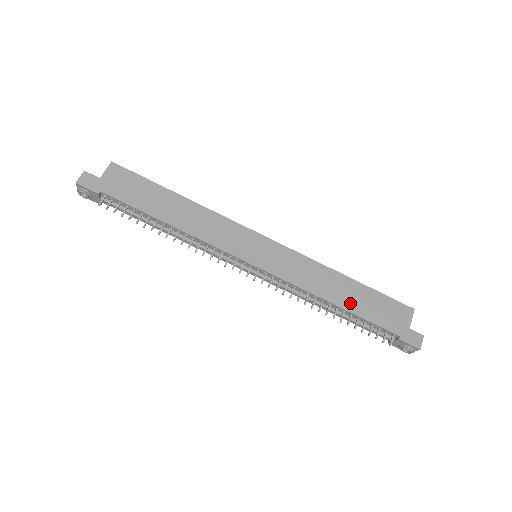
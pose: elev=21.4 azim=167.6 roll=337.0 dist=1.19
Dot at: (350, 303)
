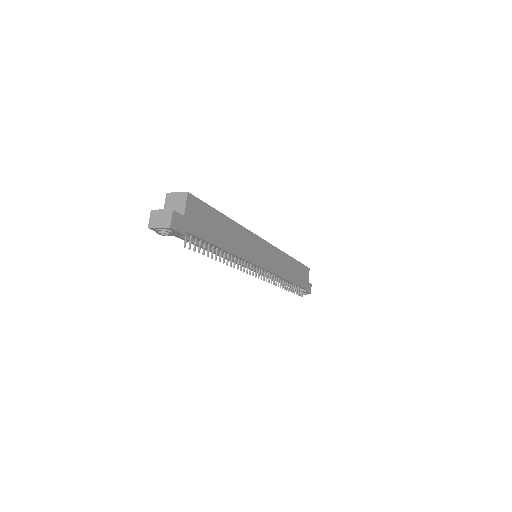
Dot at: (293, 277)
